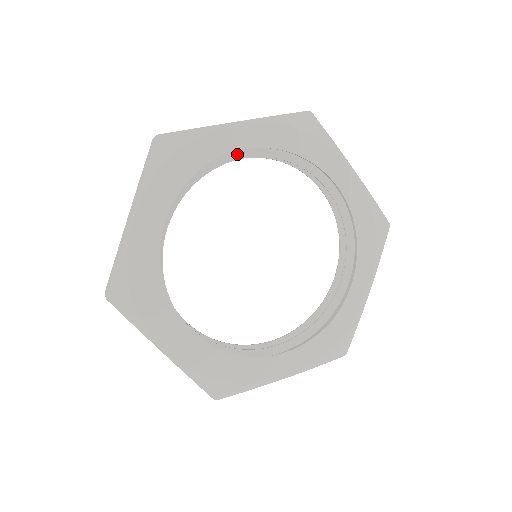
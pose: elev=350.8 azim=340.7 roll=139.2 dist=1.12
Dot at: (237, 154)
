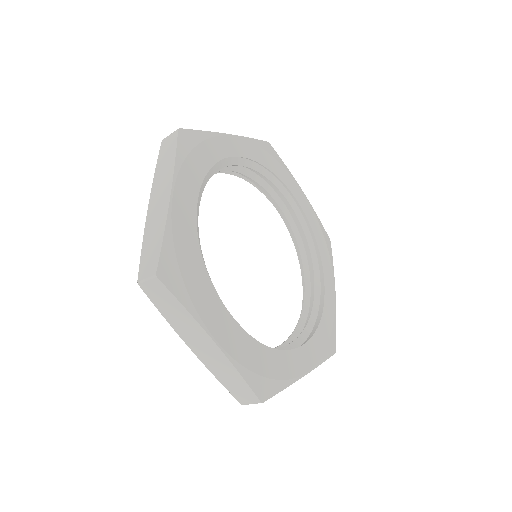
Dot at: (235, 160)
